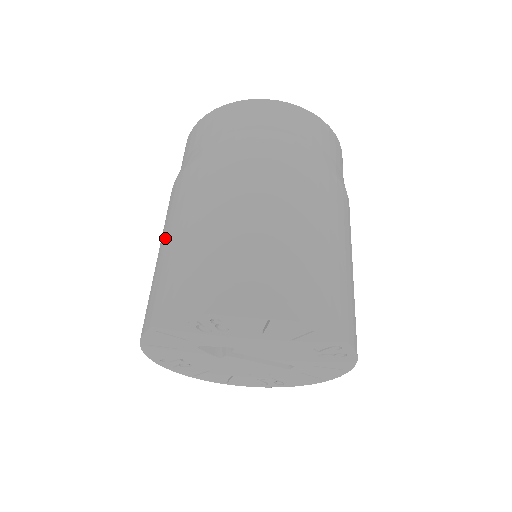
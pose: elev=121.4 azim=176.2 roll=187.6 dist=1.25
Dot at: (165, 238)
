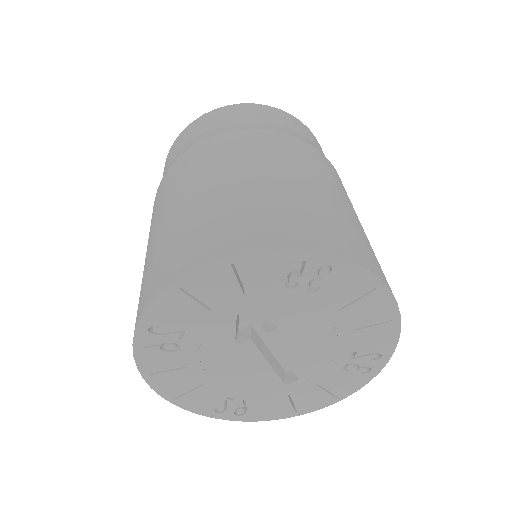
Dot at: (216, 179)
